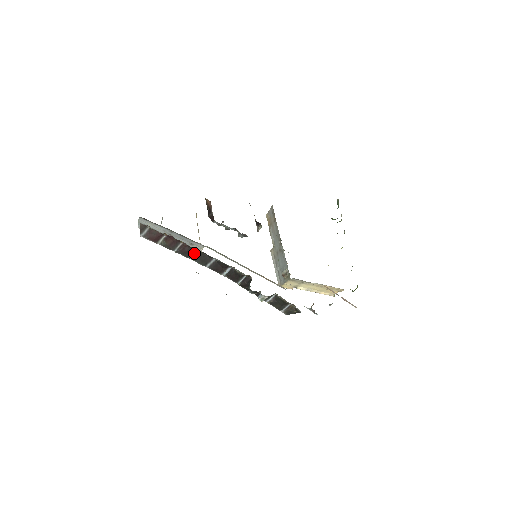
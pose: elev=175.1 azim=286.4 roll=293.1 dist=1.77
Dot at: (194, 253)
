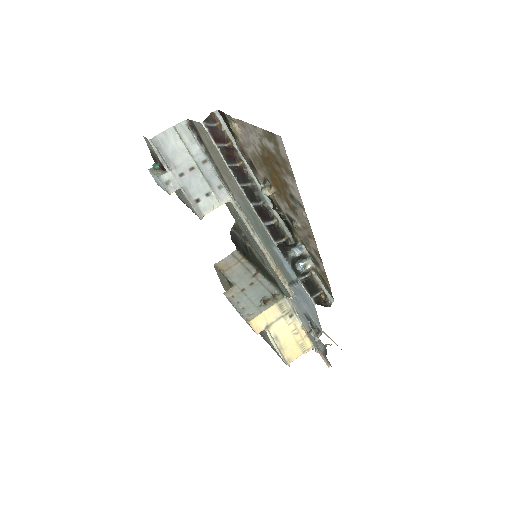
Dot at: (244, 183)
